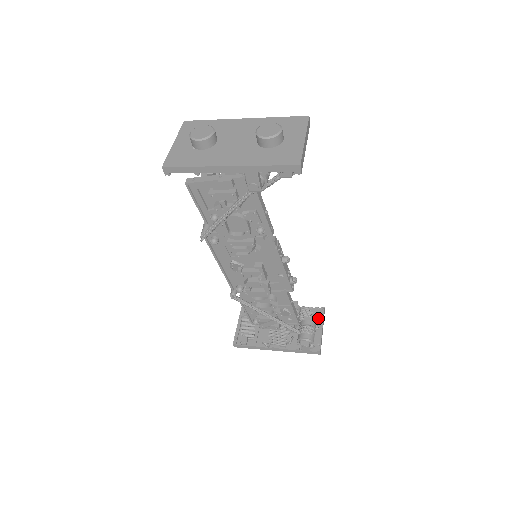
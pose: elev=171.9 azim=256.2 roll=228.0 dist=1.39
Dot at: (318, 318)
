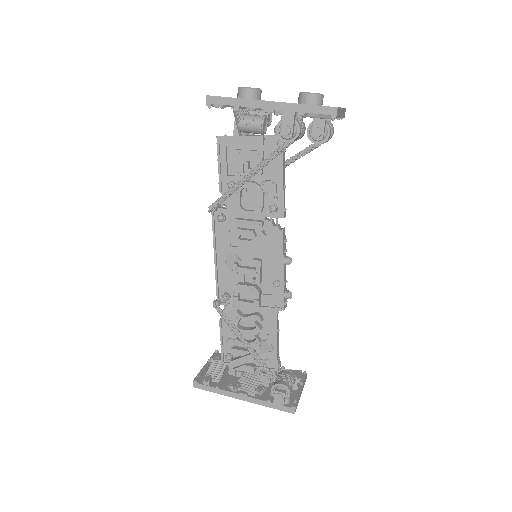
Dot at: (299, 378)
